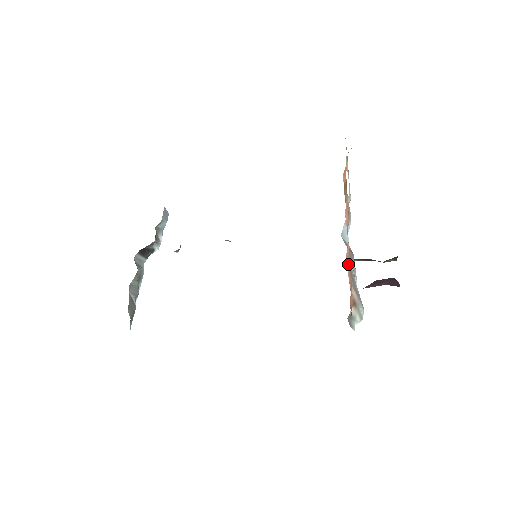
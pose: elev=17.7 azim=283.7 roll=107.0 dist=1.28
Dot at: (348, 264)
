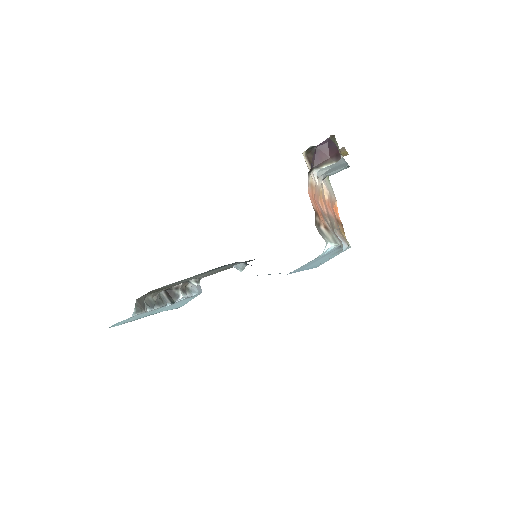
Dot at: (322, 212)
